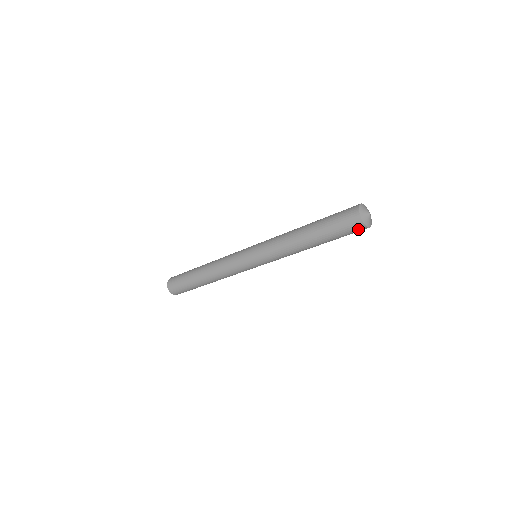
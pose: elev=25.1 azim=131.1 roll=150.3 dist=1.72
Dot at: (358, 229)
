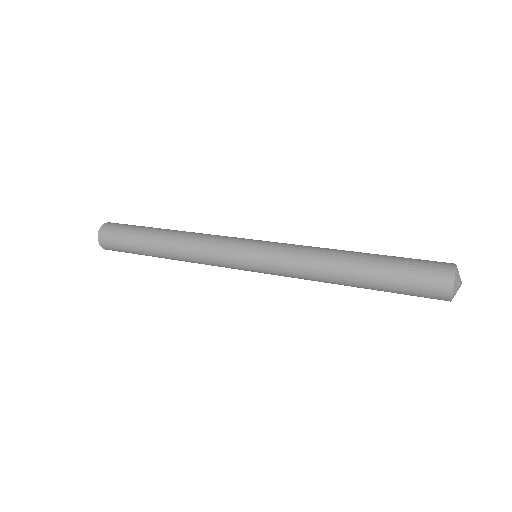
Dot at: (436, 298)
